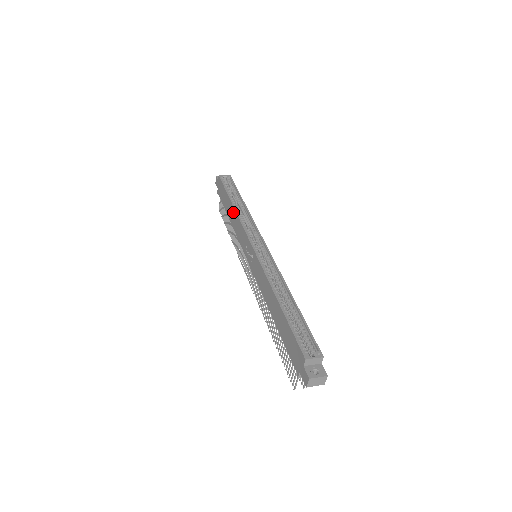
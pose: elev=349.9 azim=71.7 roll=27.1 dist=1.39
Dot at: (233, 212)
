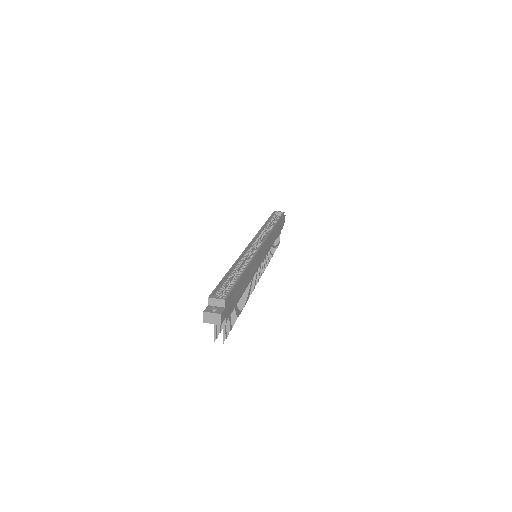
Dot at: occluded
